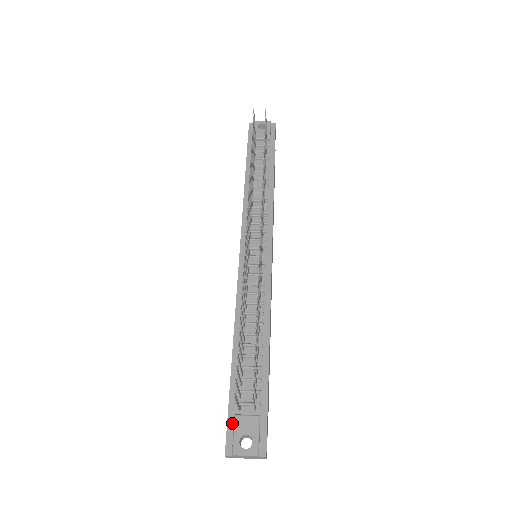
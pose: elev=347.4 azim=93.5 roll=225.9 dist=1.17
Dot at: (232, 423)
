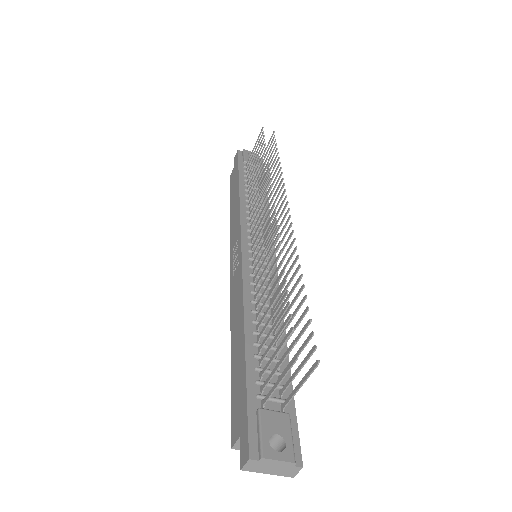
Dot at: (254, 419)
